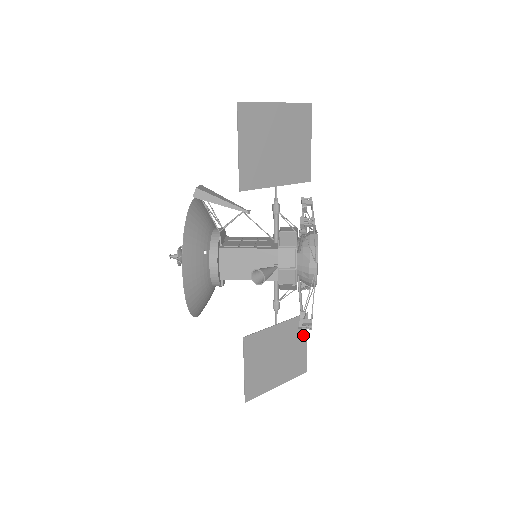
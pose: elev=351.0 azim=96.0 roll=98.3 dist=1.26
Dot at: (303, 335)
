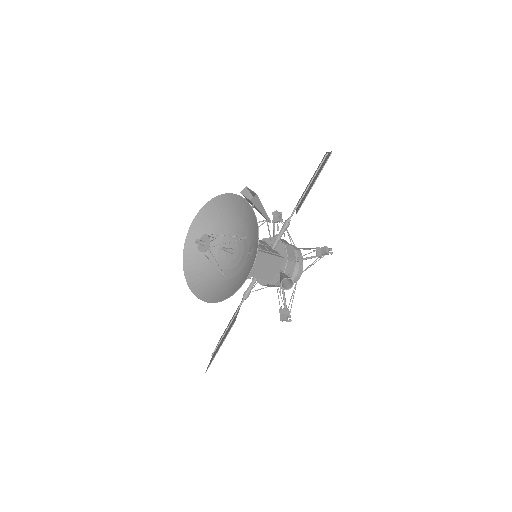
Dot at: occluded
